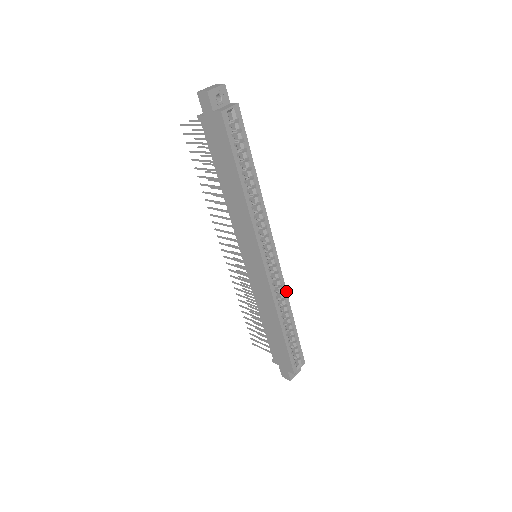
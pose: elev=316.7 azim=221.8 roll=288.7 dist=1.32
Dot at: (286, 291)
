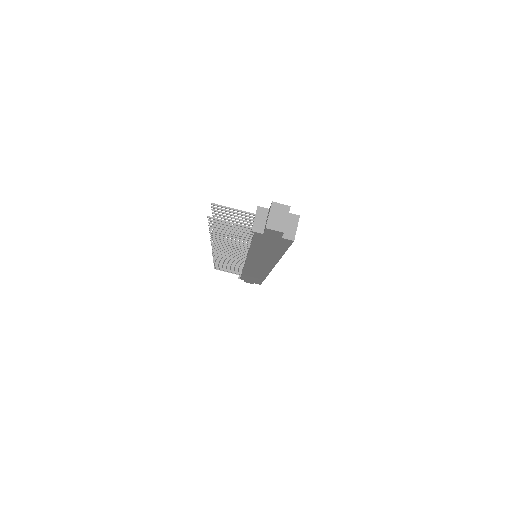
Dot at: occluded
